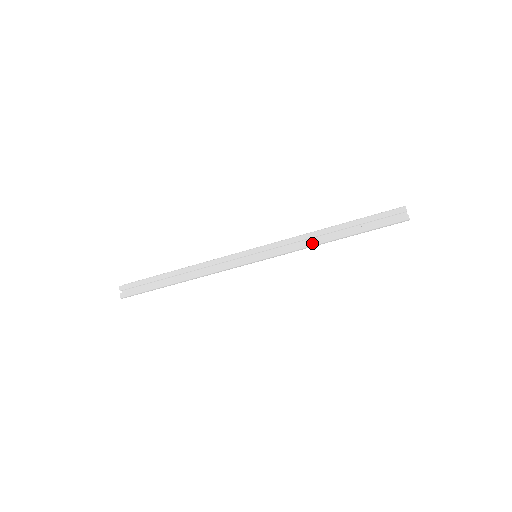
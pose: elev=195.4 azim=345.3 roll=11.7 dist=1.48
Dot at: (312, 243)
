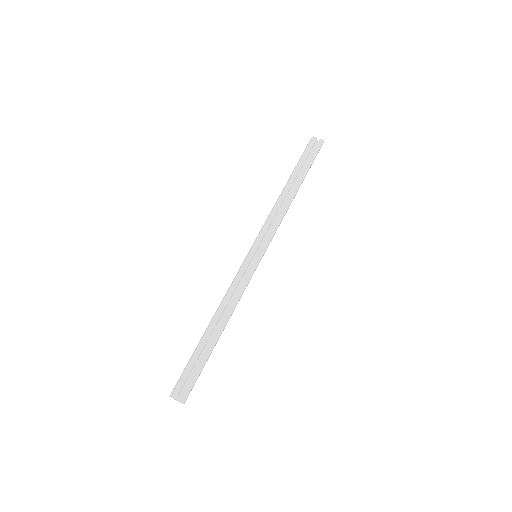
Dot at: (286, 207)
